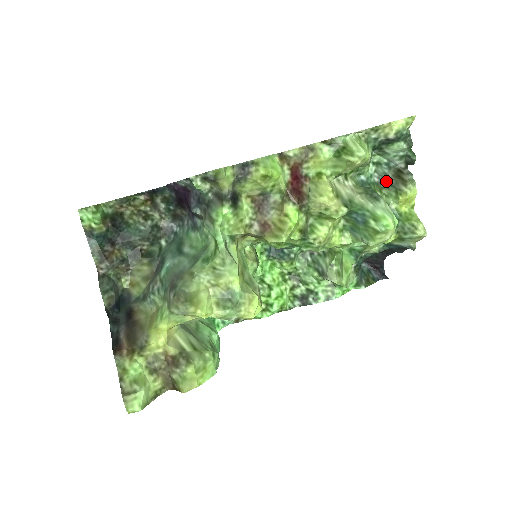
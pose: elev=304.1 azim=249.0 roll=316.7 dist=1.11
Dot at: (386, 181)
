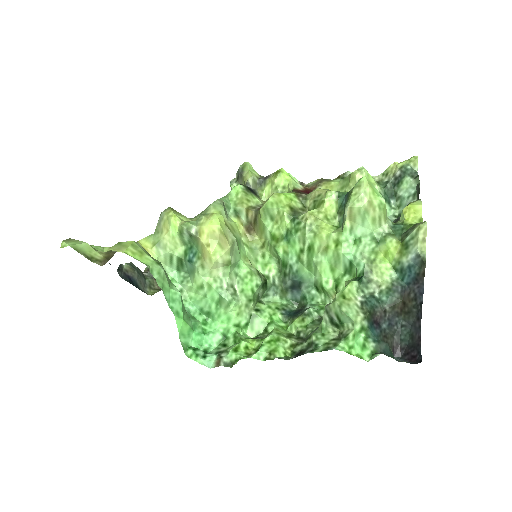
Dot at: occluded
